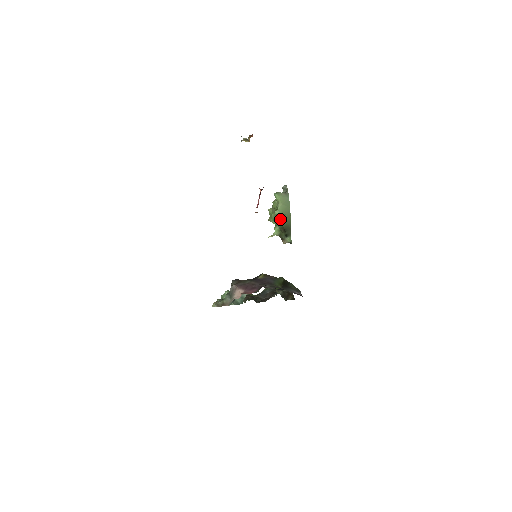
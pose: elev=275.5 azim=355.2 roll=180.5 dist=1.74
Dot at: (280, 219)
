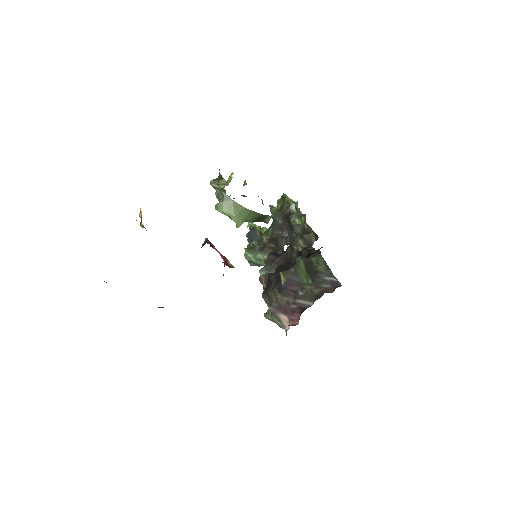
Dot at: occluded
